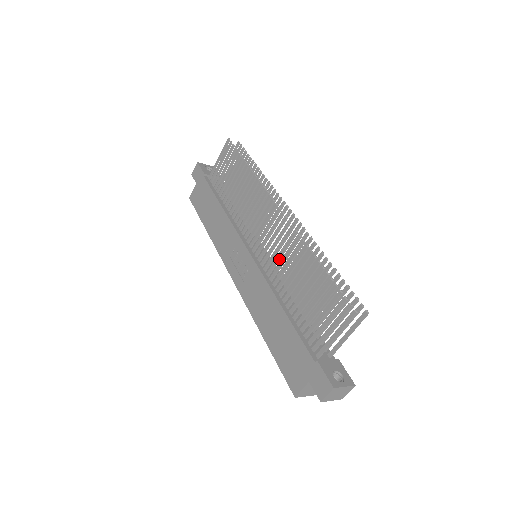
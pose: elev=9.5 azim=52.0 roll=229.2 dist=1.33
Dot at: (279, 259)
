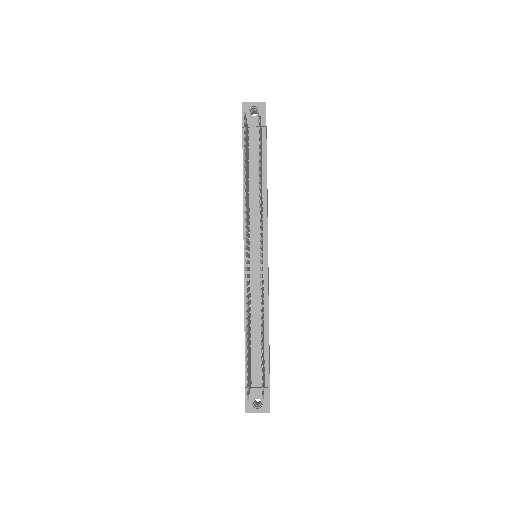
Dot at: occluded
